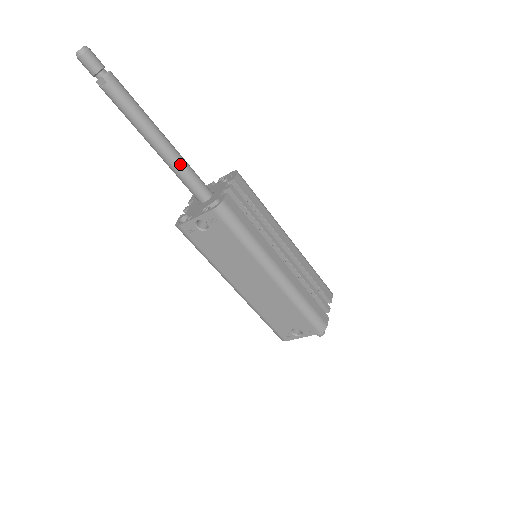
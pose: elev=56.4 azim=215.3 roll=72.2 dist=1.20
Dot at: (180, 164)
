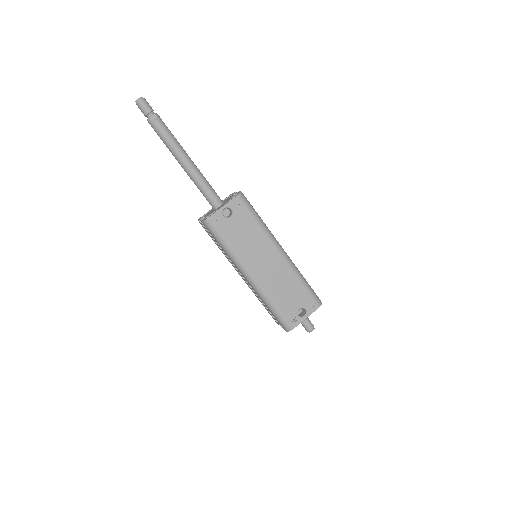
Dot at: (203, 176)
